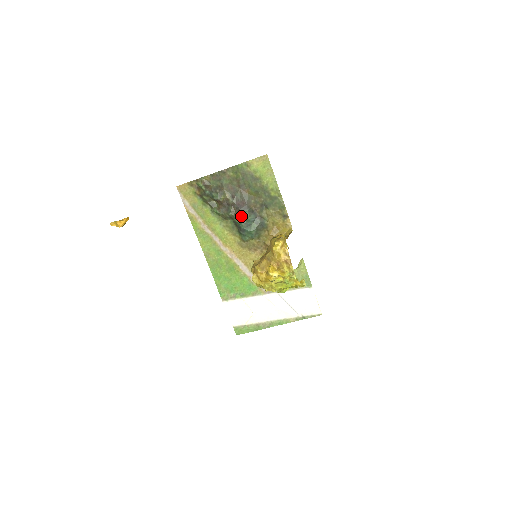
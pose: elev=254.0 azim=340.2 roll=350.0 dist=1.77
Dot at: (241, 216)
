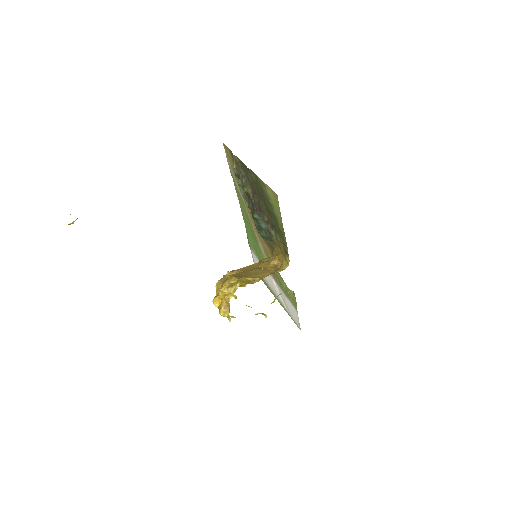
Dot at: (254, 217)
